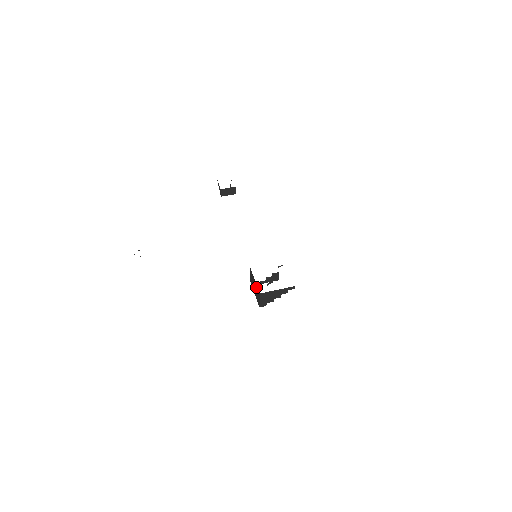
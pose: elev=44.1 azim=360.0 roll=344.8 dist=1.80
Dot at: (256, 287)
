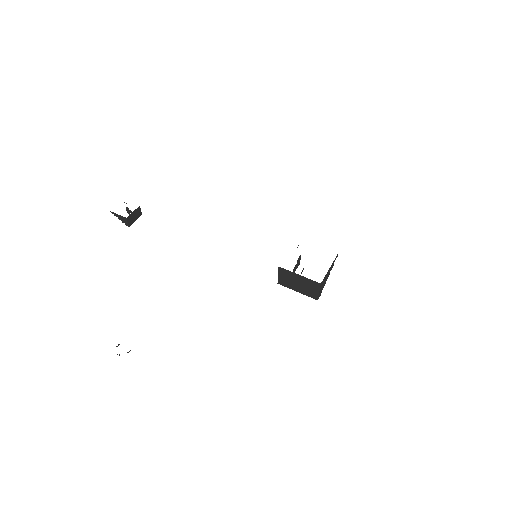
Dot at: (306, 281)
